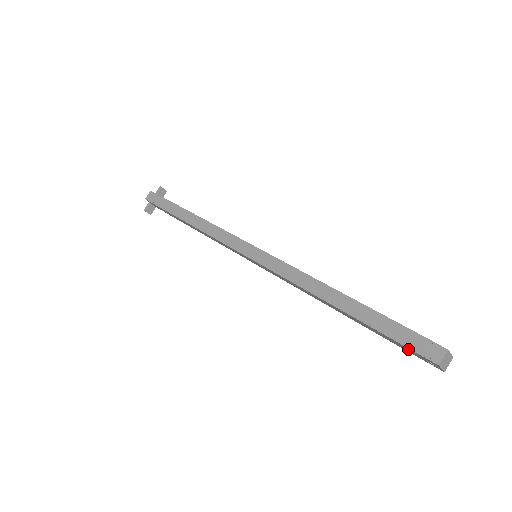
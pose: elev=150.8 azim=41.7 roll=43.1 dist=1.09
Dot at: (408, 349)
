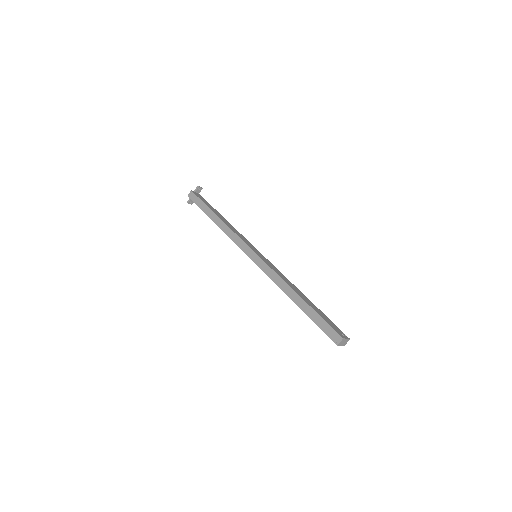
Dot at: (326, 333)
